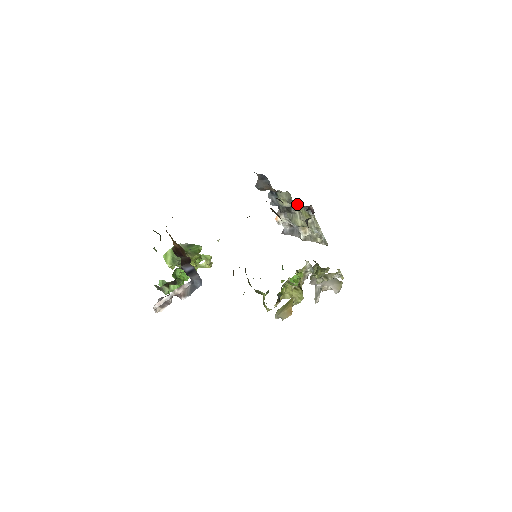
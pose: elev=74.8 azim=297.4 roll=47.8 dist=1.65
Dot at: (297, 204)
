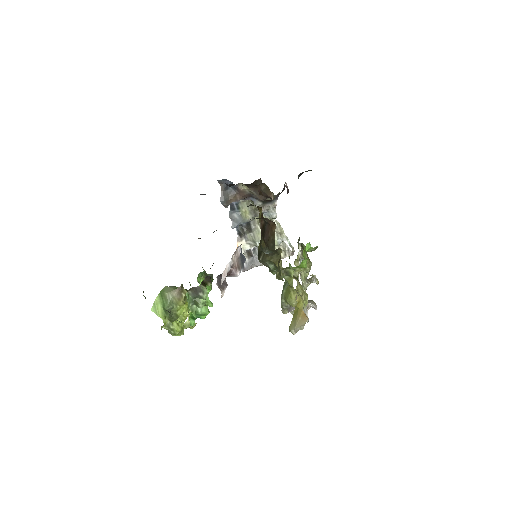
Dot at: occluded
